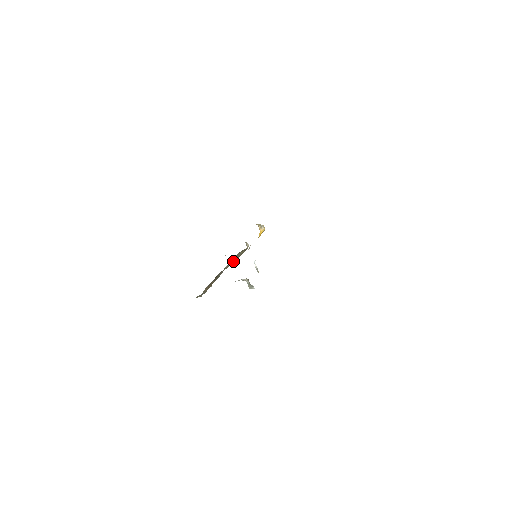
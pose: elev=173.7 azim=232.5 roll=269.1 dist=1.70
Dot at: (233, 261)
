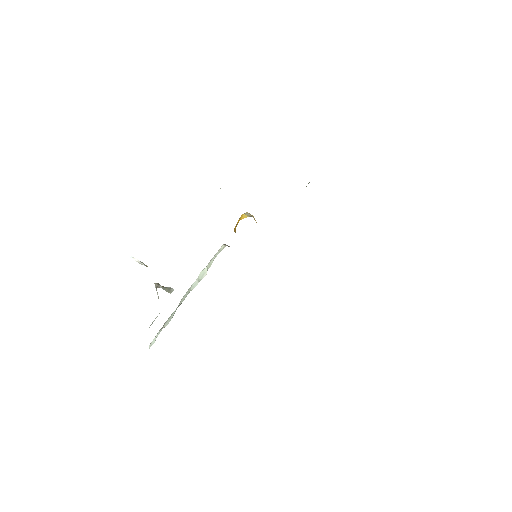
Dot at: occluded
